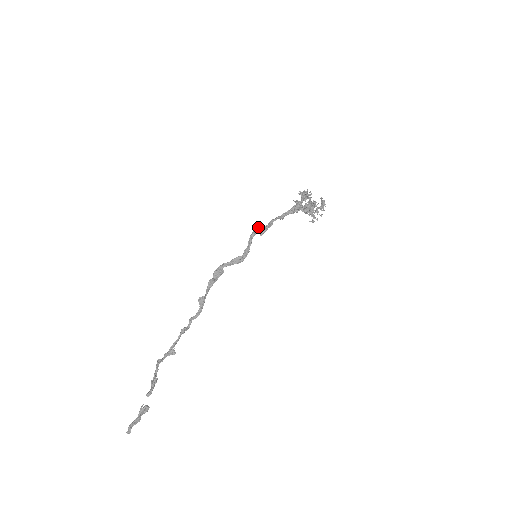
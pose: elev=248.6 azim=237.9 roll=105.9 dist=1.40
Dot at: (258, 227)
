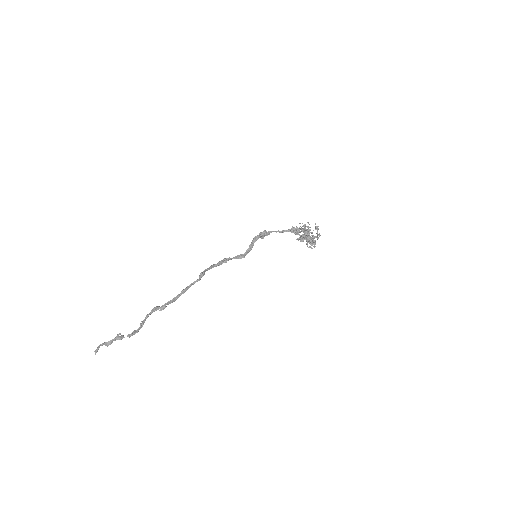
Dot at: (260, 233)
